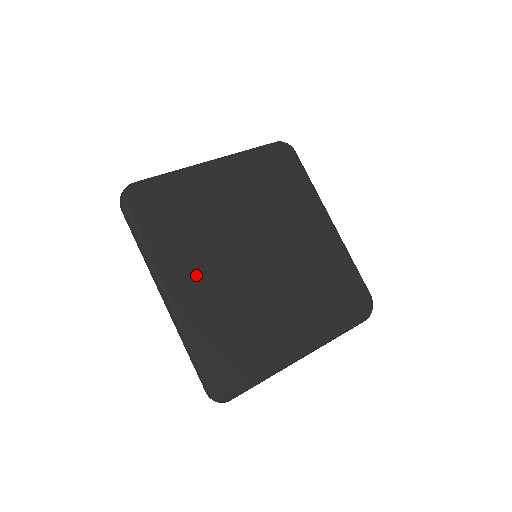
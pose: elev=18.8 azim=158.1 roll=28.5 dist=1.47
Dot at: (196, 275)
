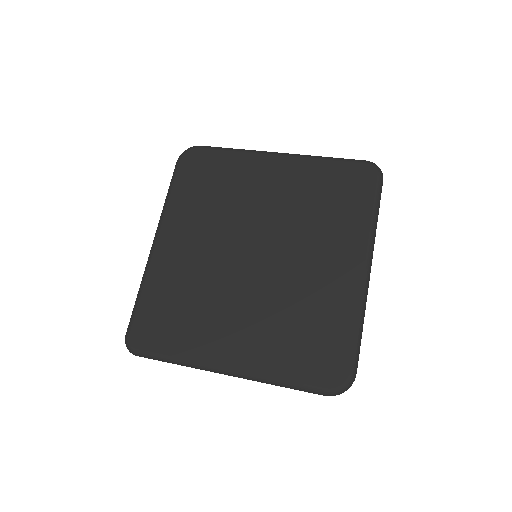
Dot at: (187, 239)
